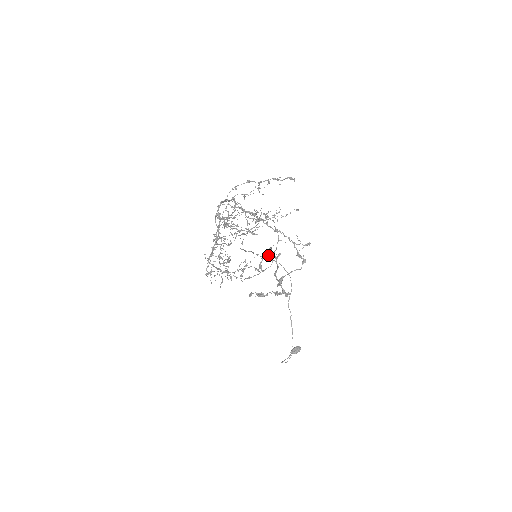
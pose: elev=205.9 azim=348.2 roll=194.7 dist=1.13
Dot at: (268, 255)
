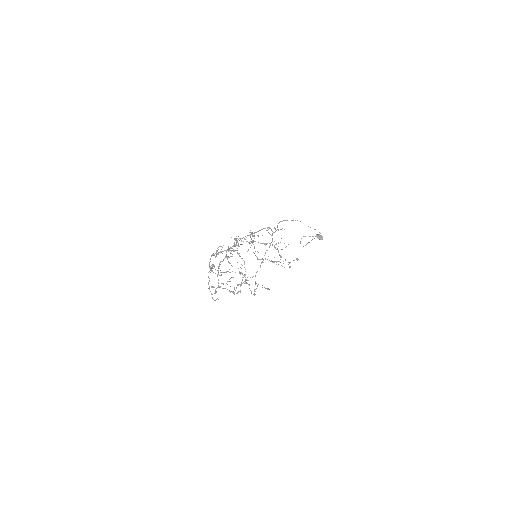
Dot at: (244, 276)
